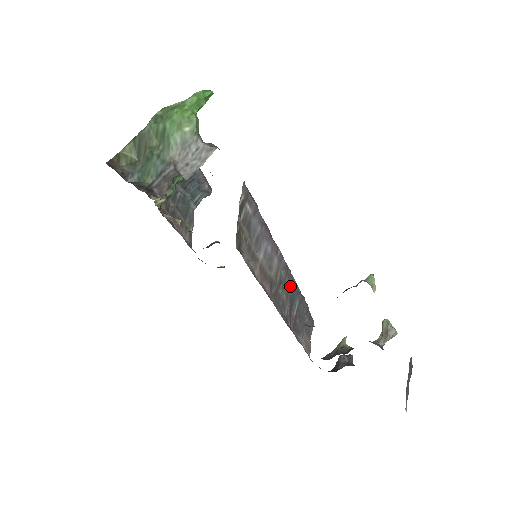
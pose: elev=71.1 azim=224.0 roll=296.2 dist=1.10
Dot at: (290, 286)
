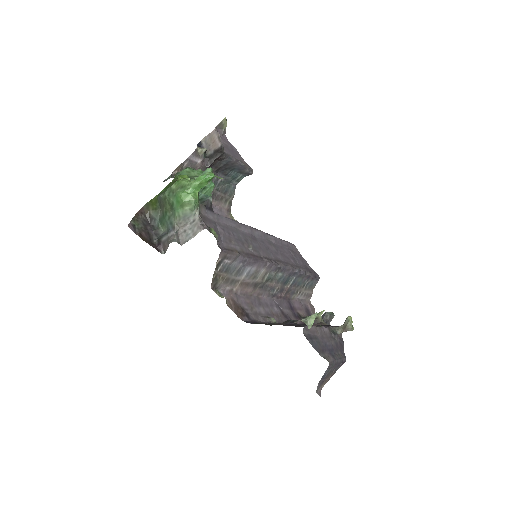
Dot at: (284, 274)
